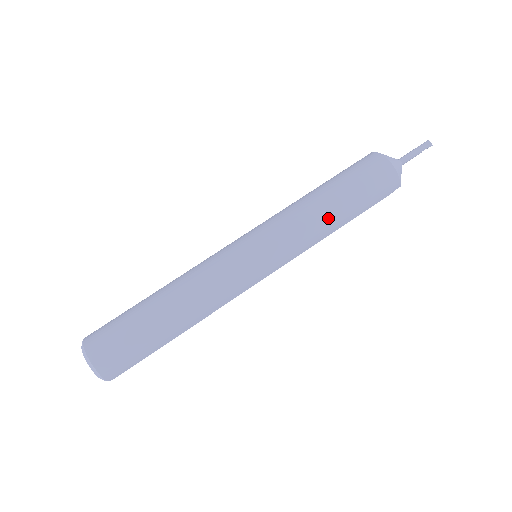
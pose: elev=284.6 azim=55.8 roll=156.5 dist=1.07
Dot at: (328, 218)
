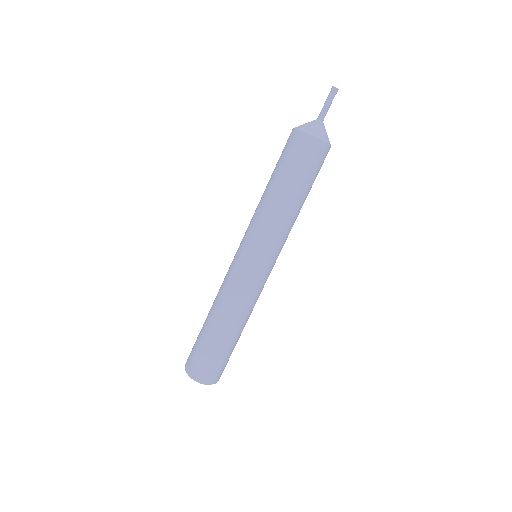
Dot at: (295, 209)
